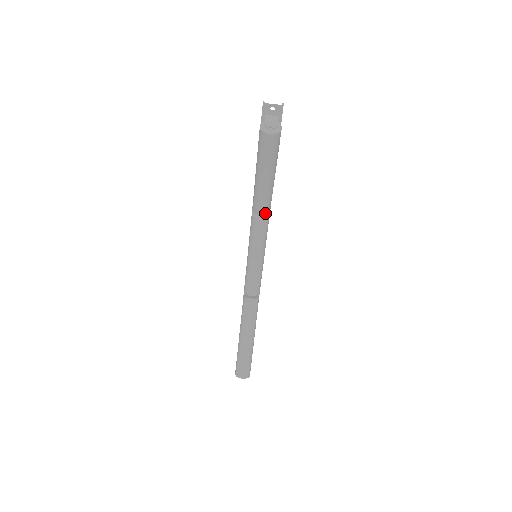
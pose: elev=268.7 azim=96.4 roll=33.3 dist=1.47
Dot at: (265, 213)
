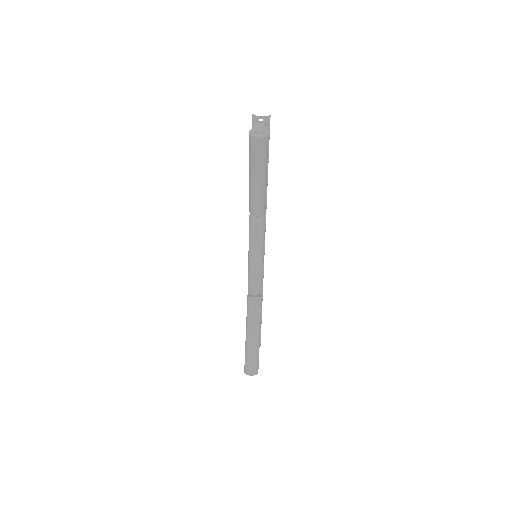
Dot at: (261, 214)
